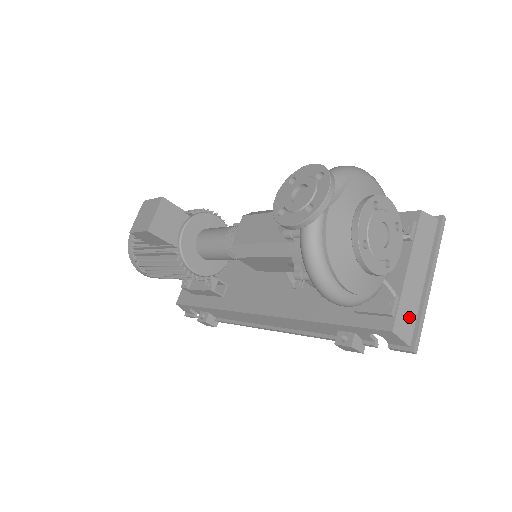
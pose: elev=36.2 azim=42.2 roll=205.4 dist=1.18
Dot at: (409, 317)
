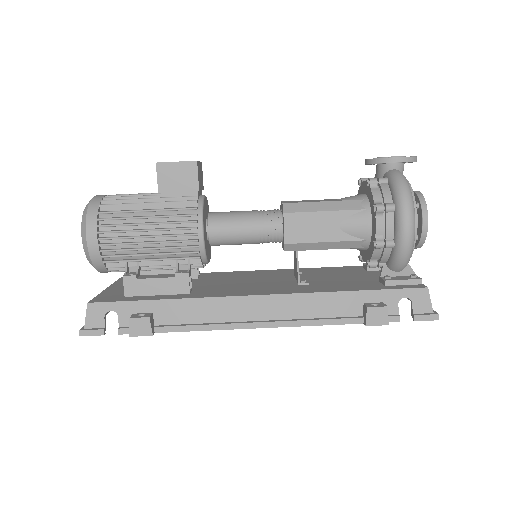
Dot at: occluded
